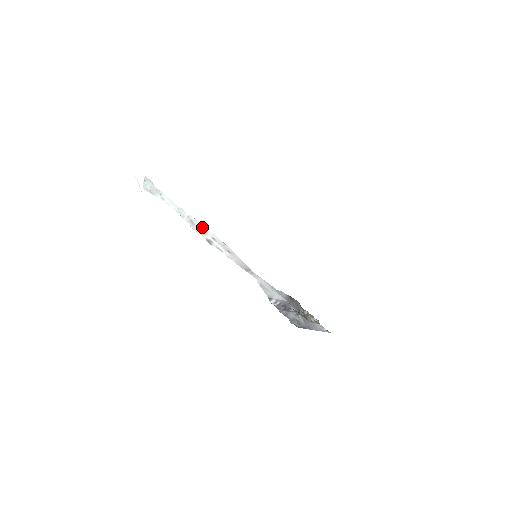
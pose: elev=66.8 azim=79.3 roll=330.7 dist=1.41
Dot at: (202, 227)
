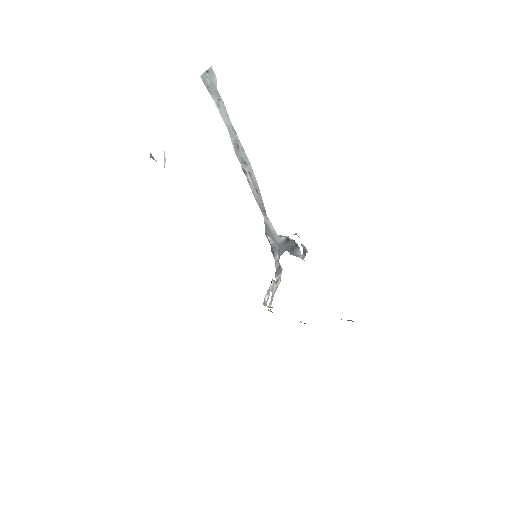
Dot at: (245, 158)
